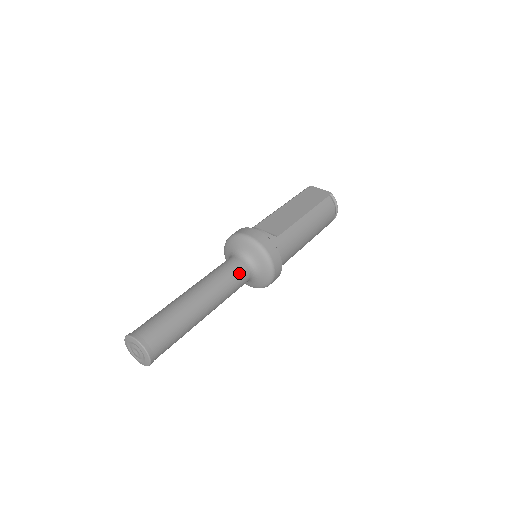
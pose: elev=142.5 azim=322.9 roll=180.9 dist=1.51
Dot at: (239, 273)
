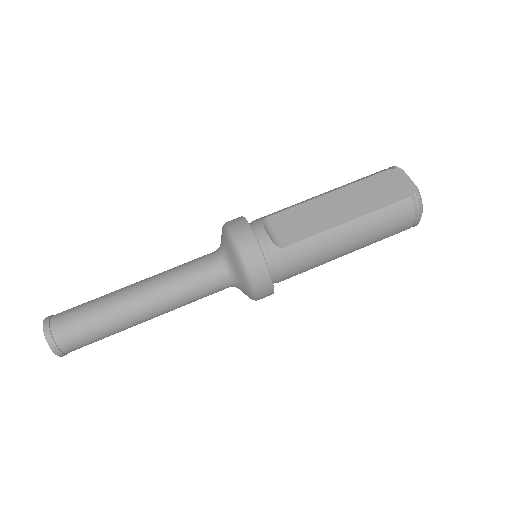
Dot at: (208, 282)
